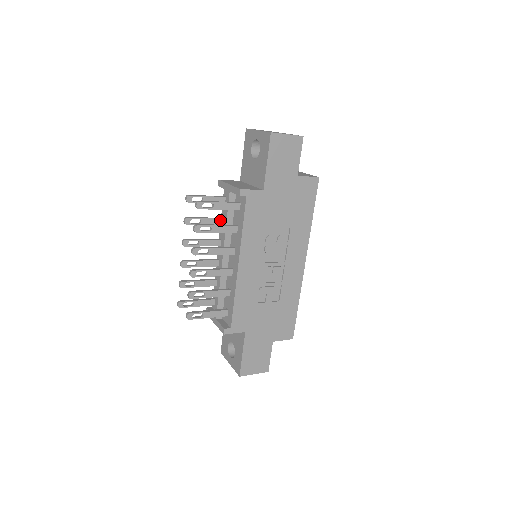
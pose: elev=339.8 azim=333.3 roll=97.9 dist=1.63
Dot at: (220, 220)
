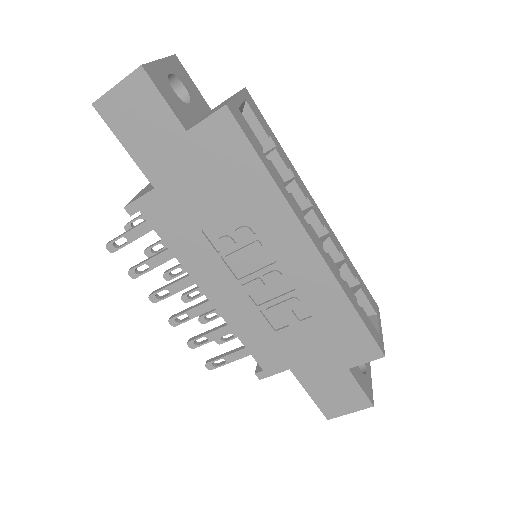
Dot at: occluded
